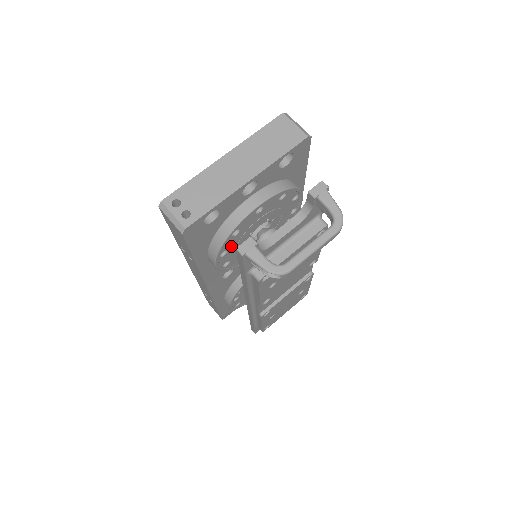
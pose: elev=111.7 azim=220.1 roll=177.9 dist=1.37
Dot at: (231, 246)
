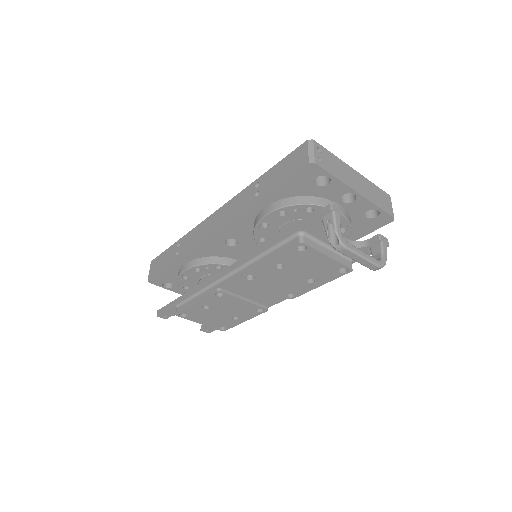
Dot at: (291, 215)
